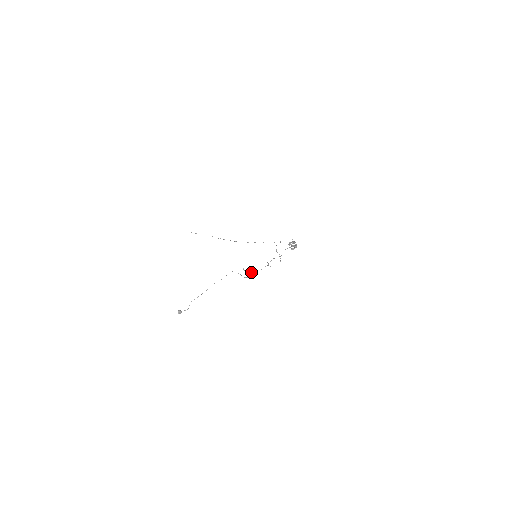
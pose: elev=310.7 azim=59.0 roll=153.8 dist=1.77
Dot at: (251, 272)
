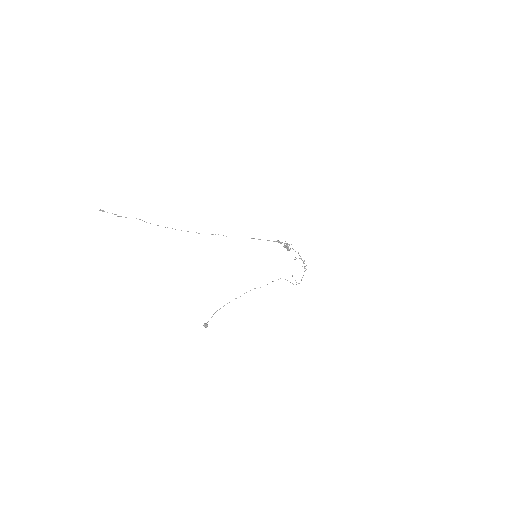
Dot at: occluded
